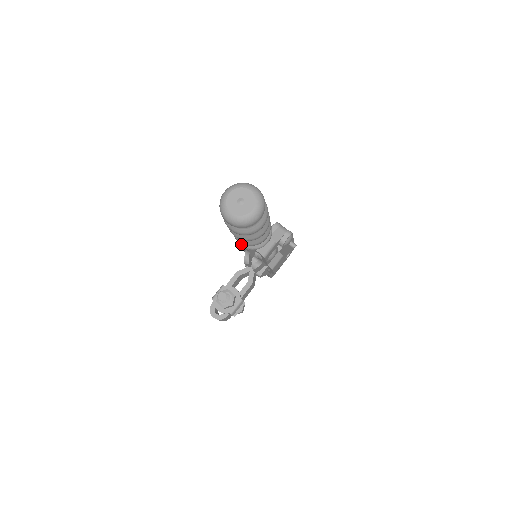
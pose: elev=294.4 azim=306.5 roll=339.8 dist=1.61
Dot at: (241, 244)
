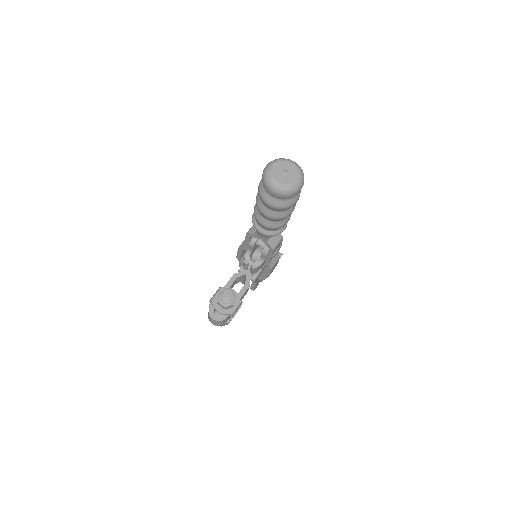
Dot at: (260, 230)
